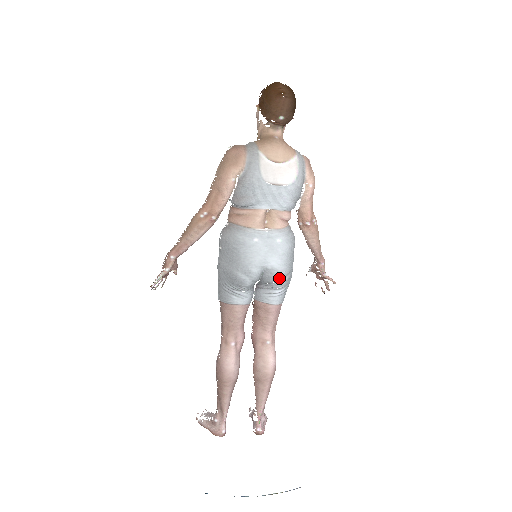
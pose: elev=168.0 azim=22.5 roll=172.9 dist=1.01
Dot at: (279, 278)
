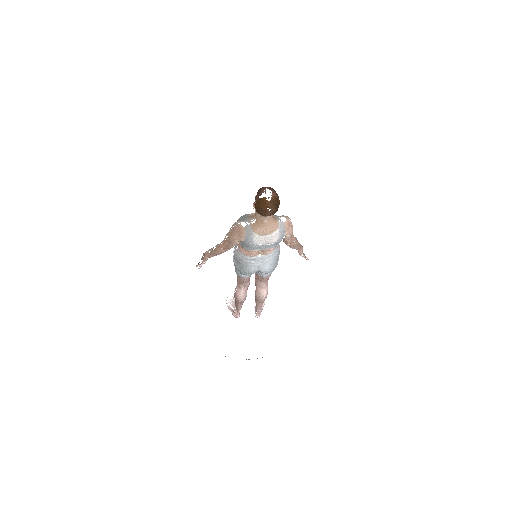
Dot at: (267, 273)
